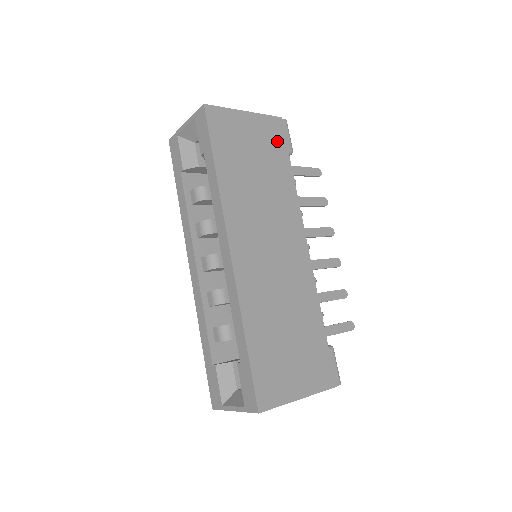
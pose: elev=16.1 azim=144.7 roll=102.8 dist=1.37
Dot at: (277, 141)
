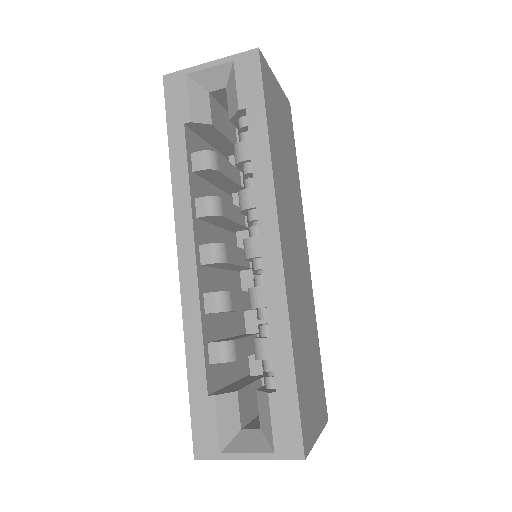
Dot at: (290, 127)
